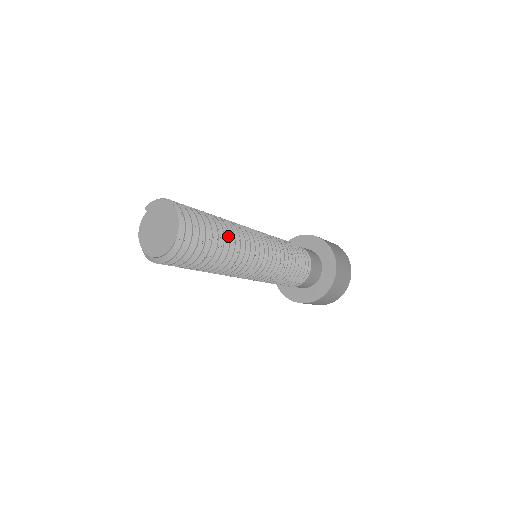
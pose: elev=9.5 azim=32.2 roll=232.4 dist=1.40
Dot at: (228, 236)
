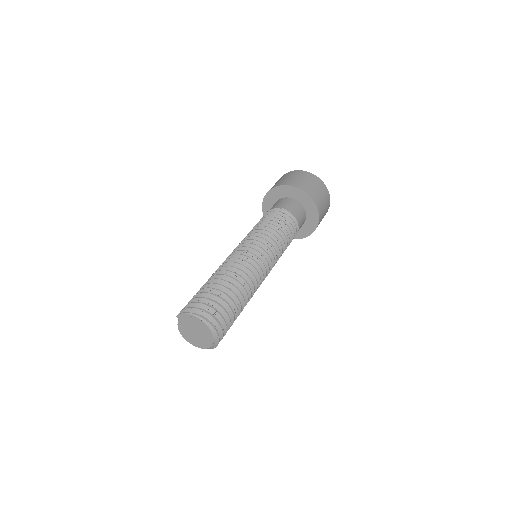
Dot at: (241, 295)
